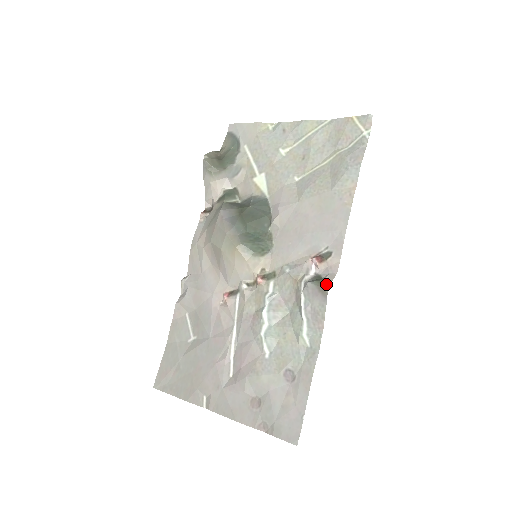
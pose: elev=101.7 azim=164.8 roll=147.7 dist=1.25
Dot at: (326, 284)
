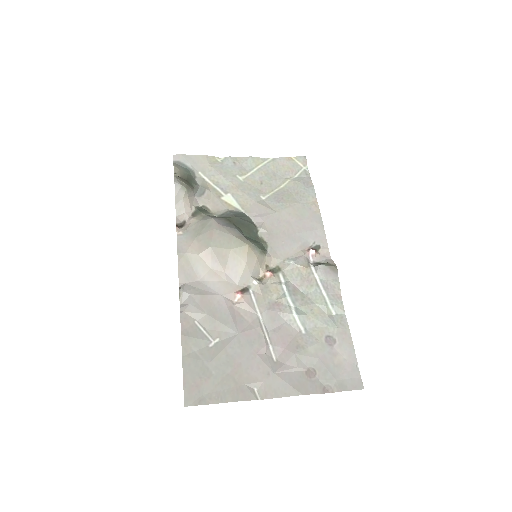
Dot at: (333, 264)
